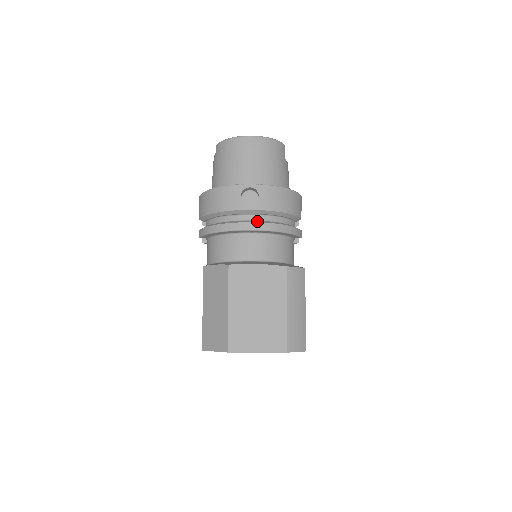
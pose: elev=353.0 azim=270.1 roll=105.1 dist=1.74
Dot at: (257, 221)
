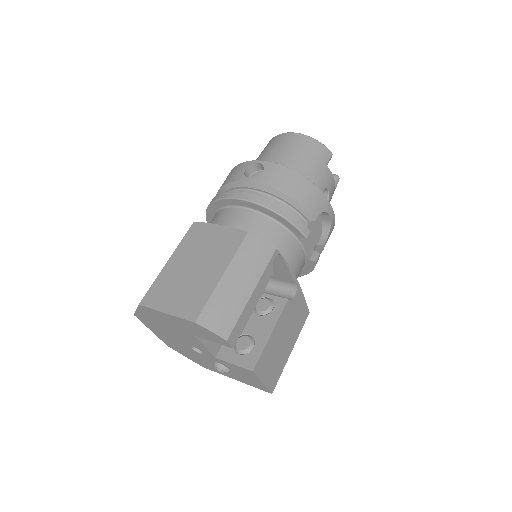
Dot at: (249, 193)
